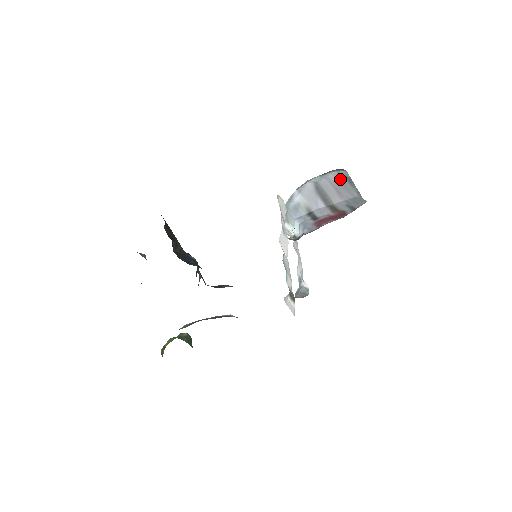
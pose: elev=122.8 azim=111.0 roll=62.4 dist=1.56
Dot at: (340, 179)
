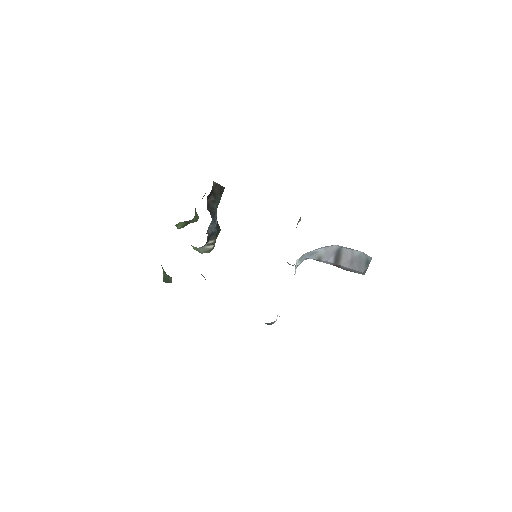
Dot at: (361, 257)
